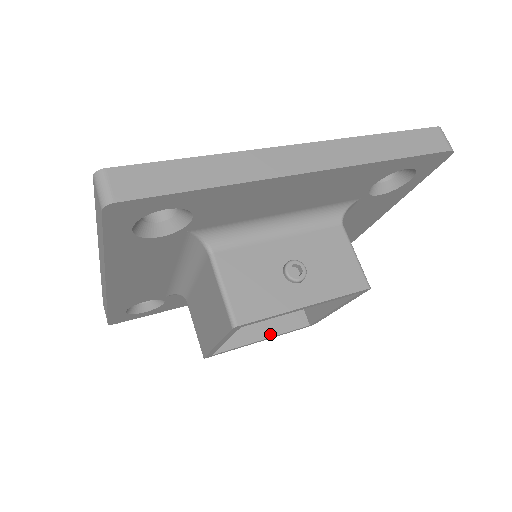
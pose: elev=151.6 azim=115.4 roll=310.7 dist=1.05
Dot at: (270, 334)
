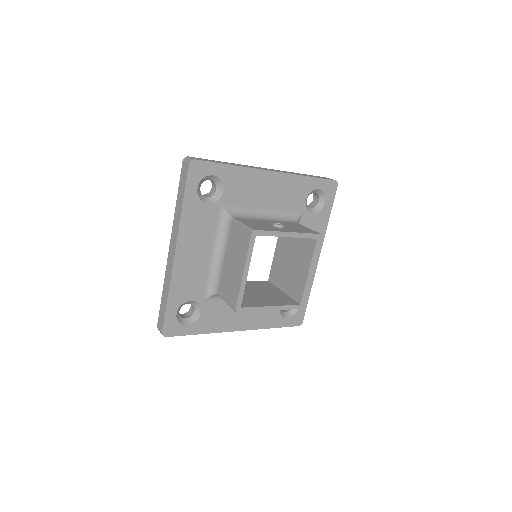
Dot at: (276, 305)
